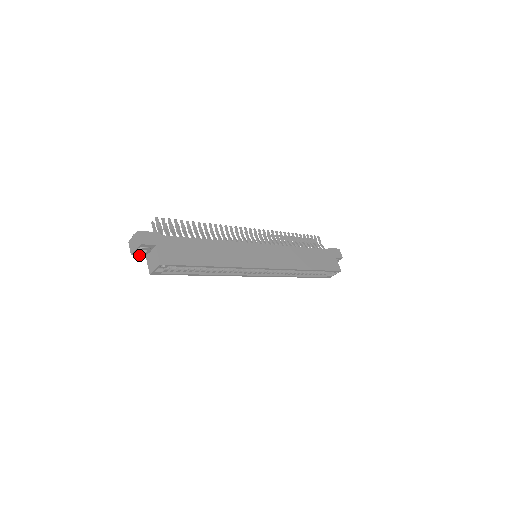
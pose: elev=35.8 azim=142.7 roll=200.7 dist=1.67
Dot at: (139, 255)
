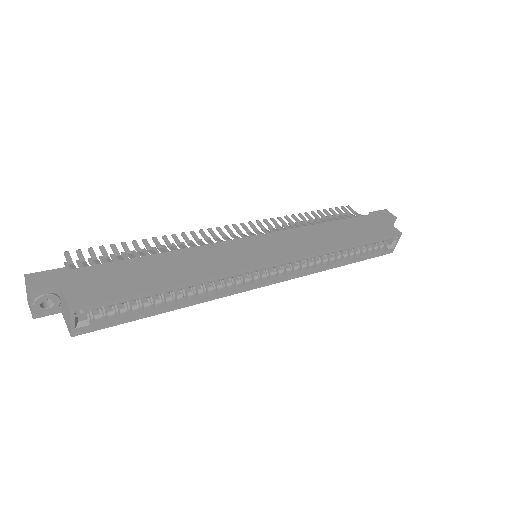
Dot at: occluded
